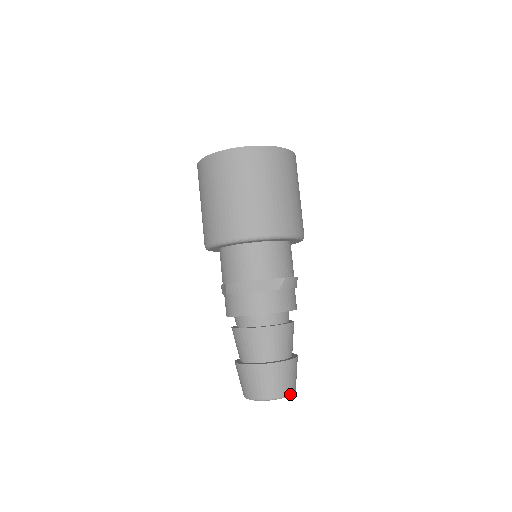
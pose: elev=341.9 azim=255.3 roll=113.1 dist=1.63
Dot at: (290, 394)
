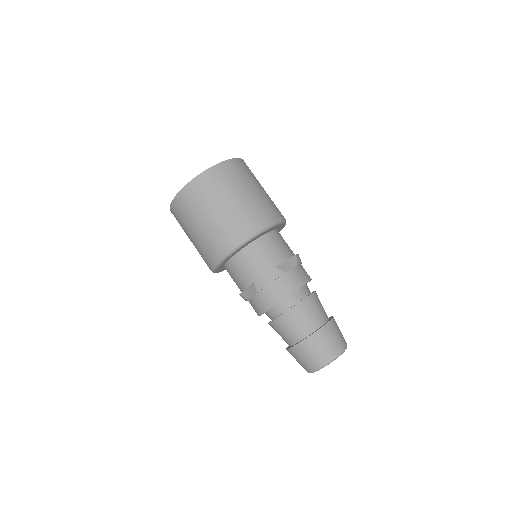
Dot at: occluded
